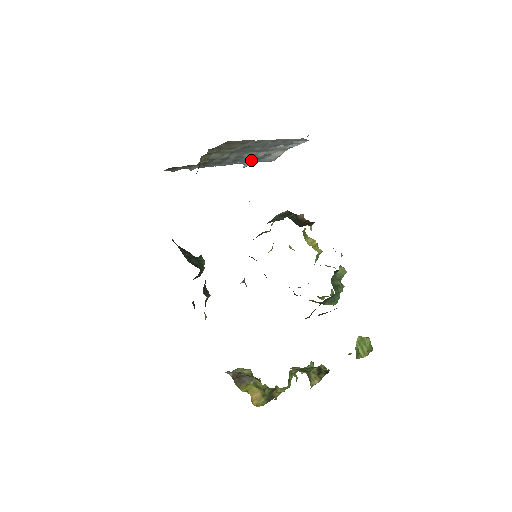
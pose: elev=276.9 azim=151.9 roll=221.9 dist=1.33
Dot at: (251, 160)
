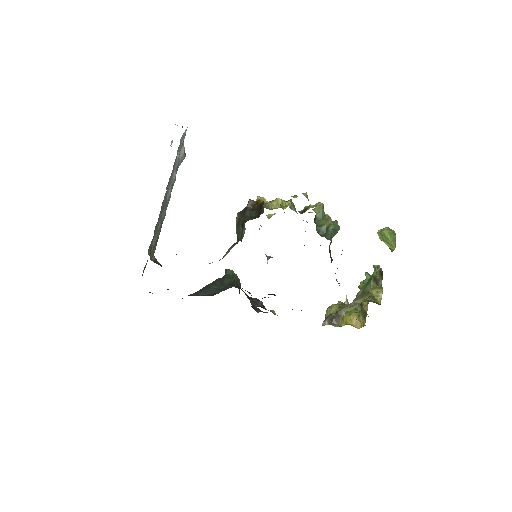
Dot at: occluded
